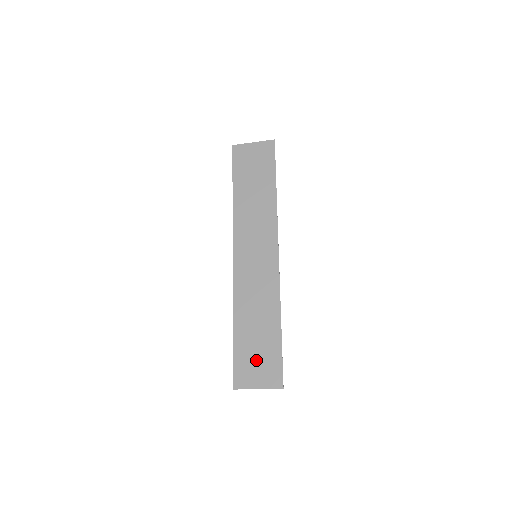
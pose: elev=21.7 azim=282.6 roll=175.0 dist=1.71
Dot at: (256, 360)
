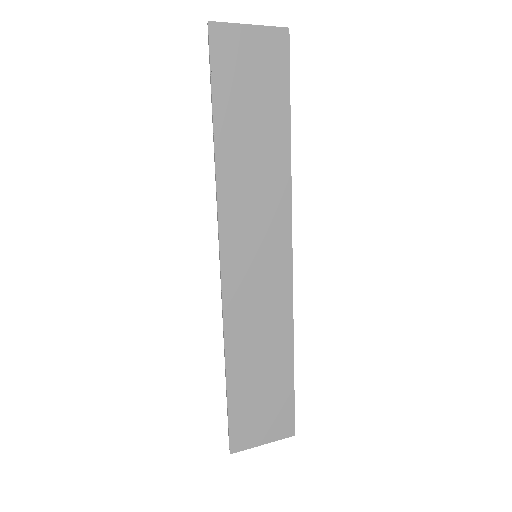
Dot at: (260, 410)
